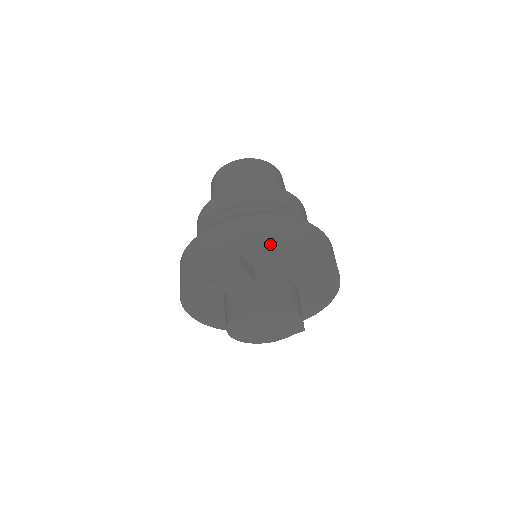
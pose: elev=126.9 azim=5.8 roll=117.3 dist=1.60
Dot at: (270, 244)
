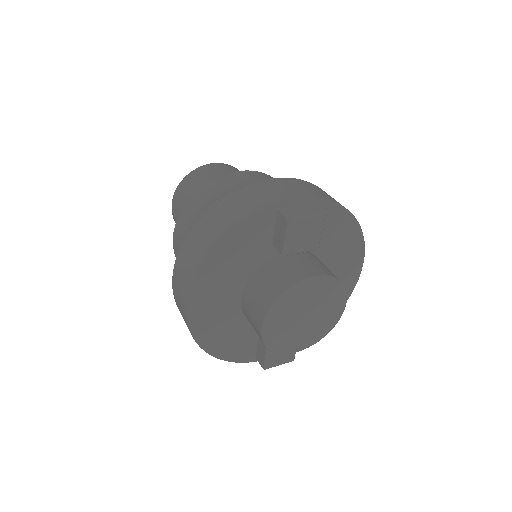
Dot at: (344, 207)
